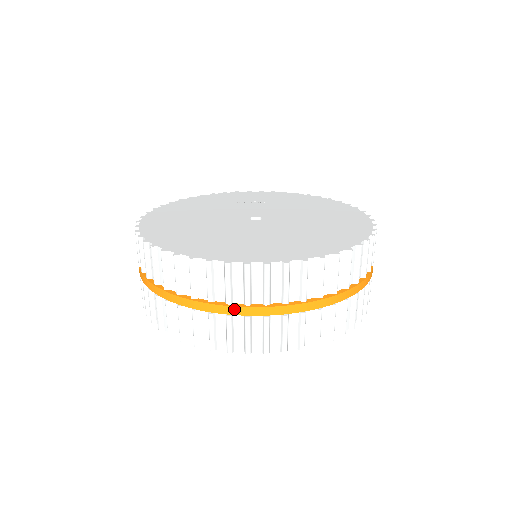
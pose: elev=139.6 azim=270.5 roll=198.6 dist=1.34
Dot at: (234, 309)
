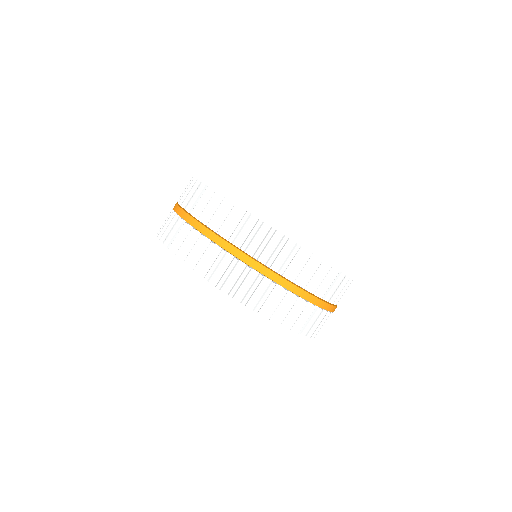
Dot at: (199, 225)
